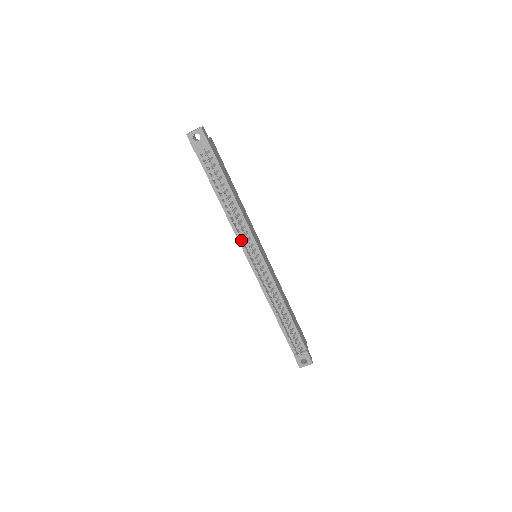
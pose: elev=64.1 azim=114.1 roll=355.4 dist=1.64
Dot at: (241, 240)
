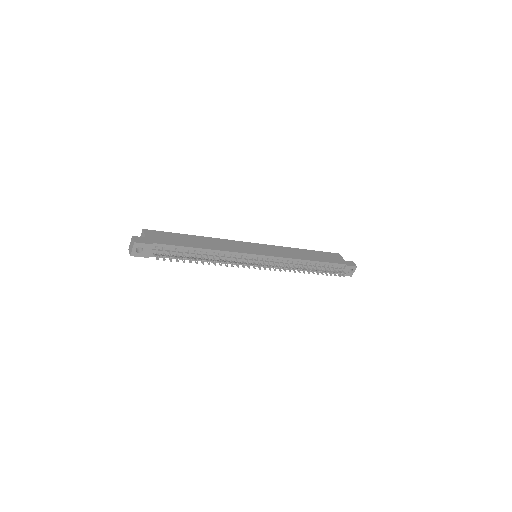
Dot at: occluded
